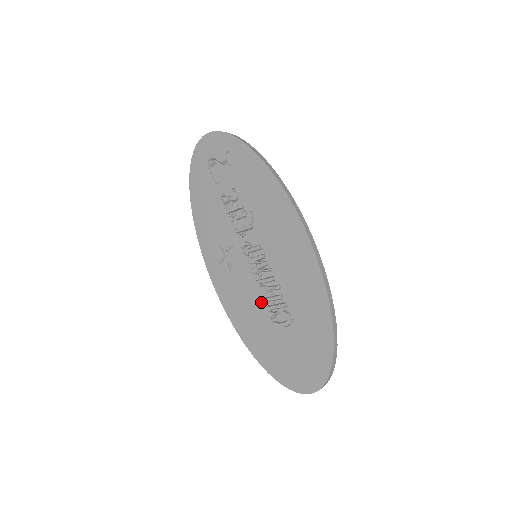
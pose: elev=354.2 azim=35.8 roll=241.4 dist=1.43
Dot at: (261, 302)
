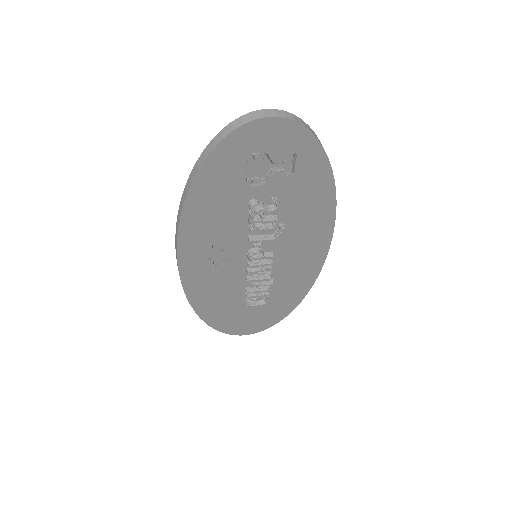
Dot at: (240, 290)
